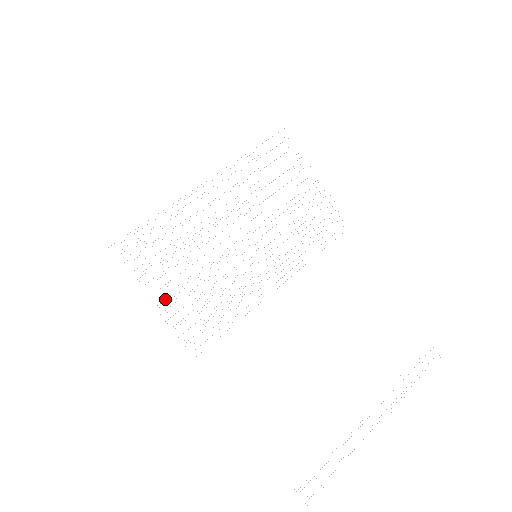
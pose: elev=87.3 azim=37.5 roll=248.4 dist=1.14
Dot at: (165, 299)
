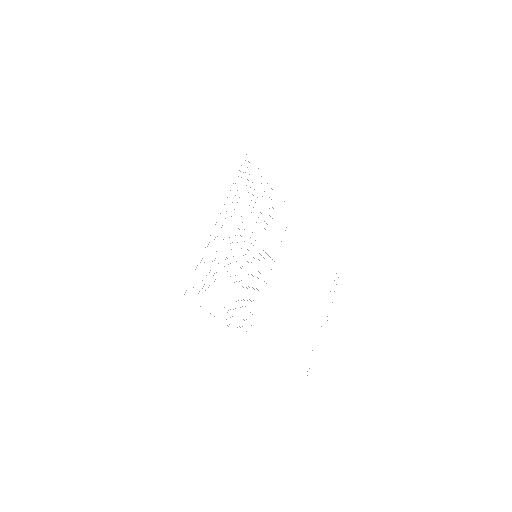
Dot at: occluded
